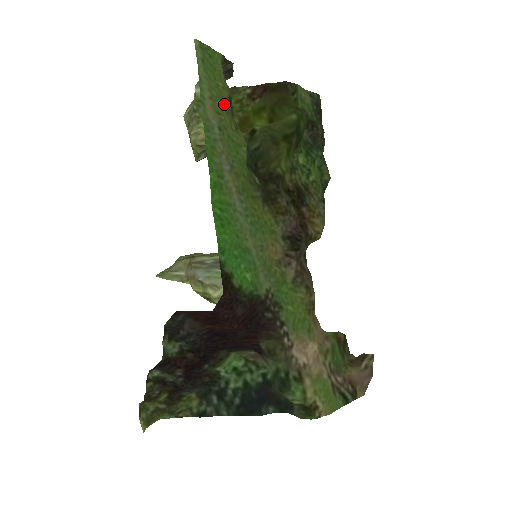
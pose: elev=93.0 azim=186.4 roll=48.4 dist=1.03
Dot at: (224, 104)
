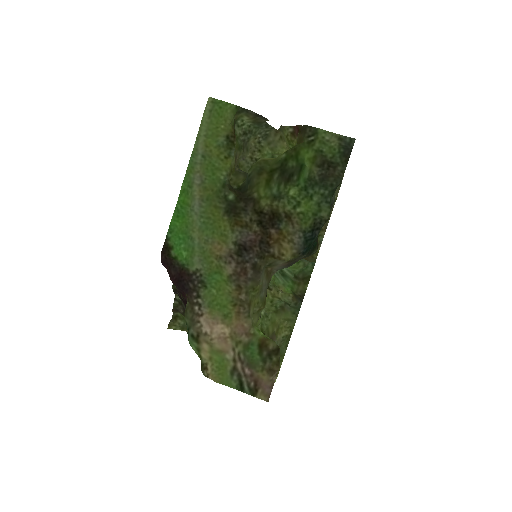
Dot at: (218, 140)
